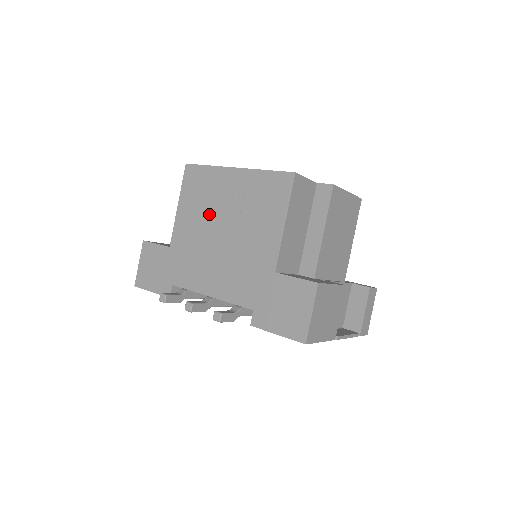
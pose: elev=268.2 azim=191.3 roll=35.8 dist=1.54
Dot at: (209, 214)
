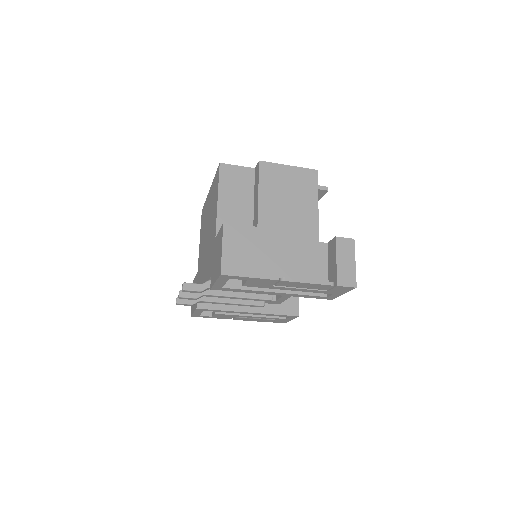
Dot at: (204, 231)
